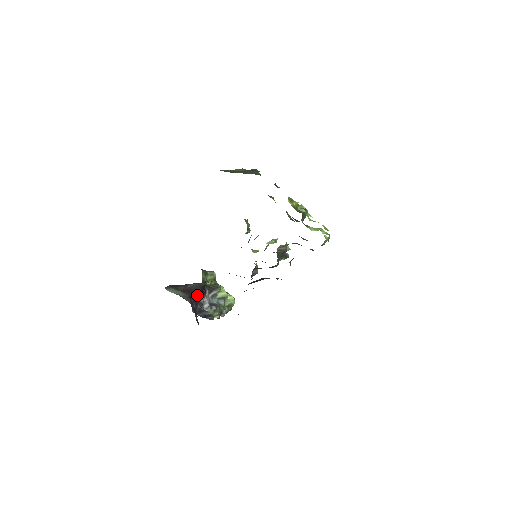
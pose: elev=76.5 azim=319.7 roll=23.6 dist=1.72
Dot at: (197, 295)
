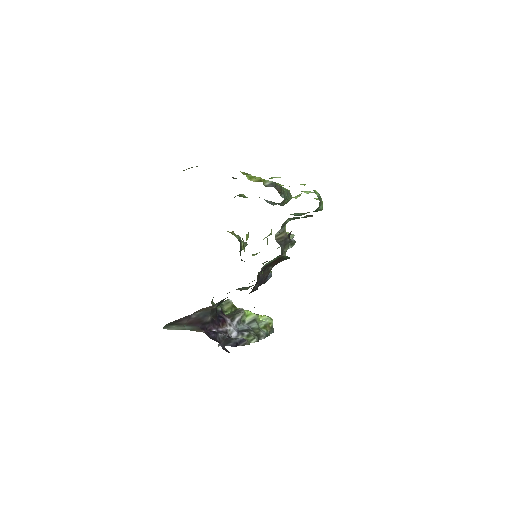
Dot at: (213, 325)
